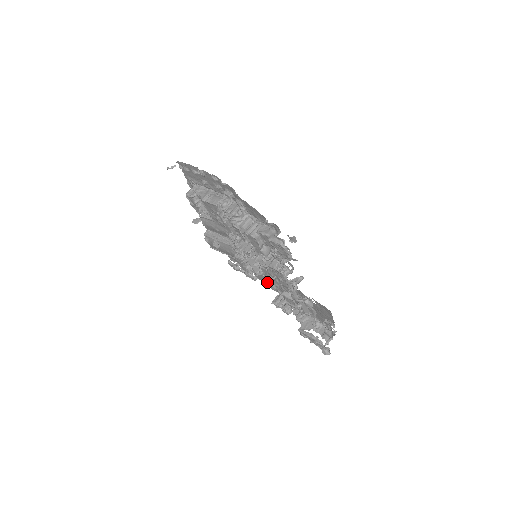
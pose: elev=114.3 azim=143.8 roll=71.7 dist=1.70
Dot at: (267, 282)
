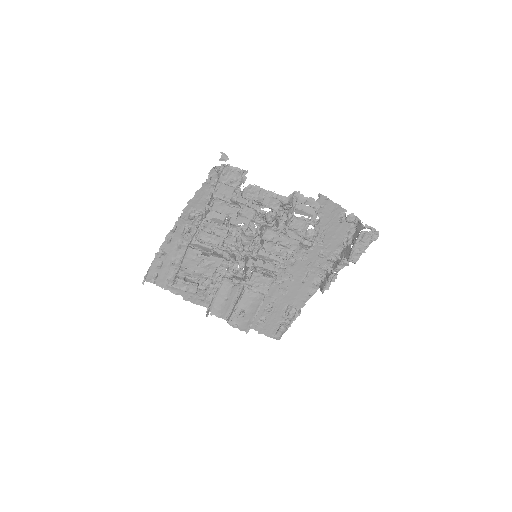
Dot at: (304, 296)
